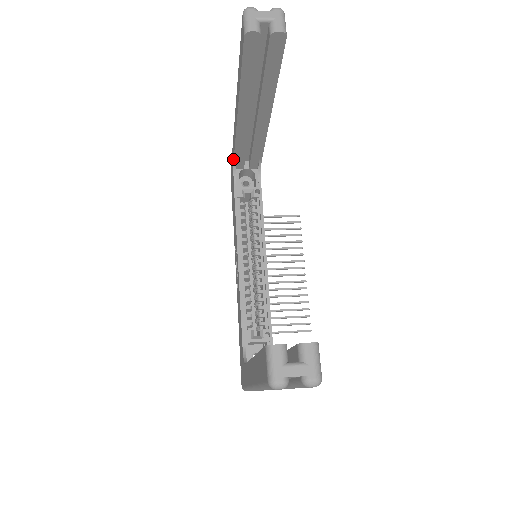
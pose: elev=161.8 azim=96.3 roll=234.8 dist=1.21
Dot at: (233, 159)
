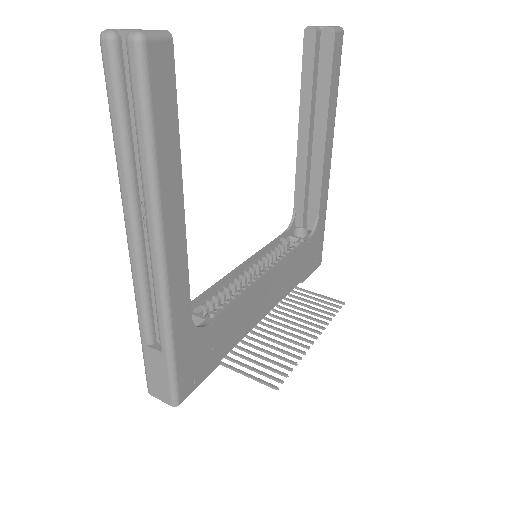
Dot at: (294, 210)
